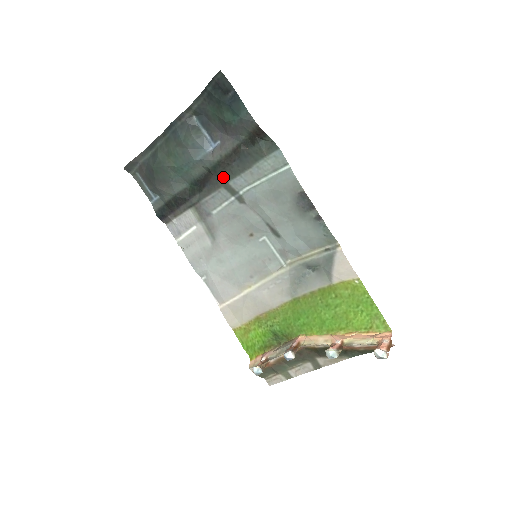
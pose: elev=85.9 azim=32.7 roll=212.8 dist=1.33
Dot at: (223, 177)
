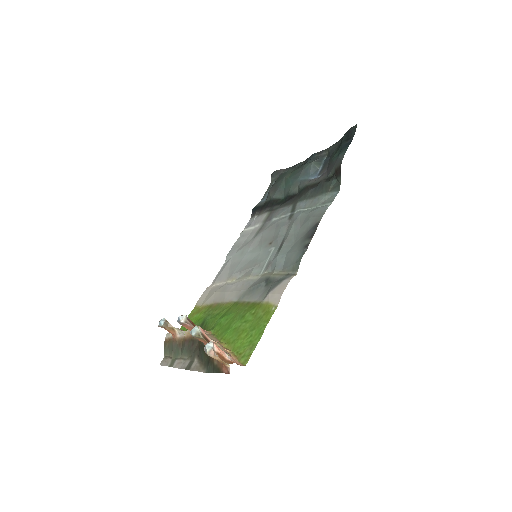
Dot at: (299, 198)
